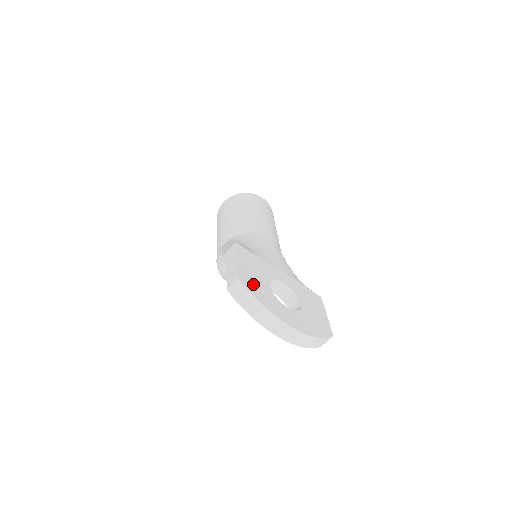
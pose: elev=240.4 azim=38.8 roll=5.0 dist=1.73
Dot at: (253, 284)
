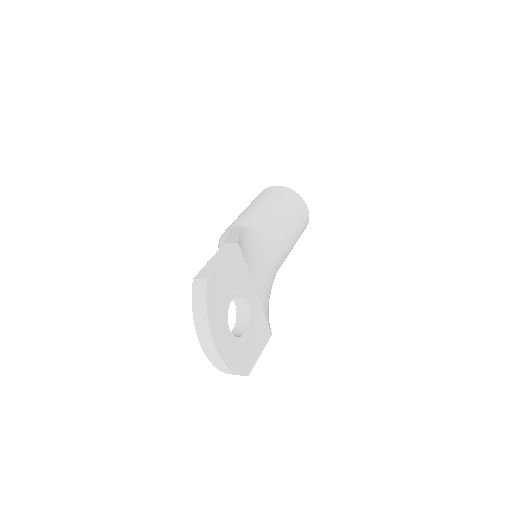
Dot at: (217, 291)
